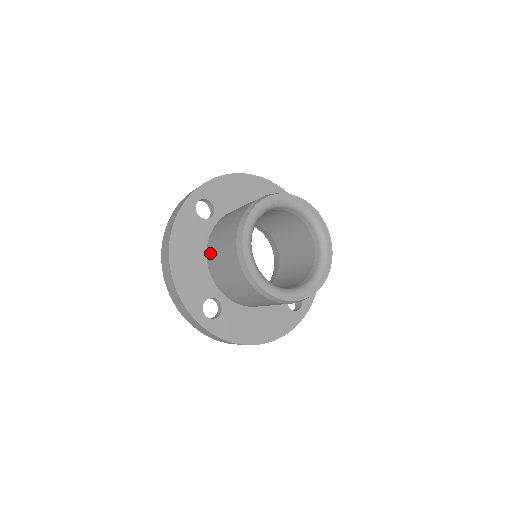
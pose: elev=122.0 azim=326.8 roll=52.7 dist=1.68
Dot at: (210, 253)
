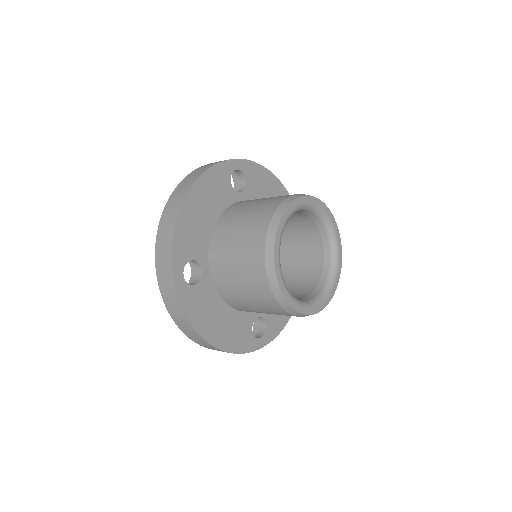
Dot at: (233, 303)
